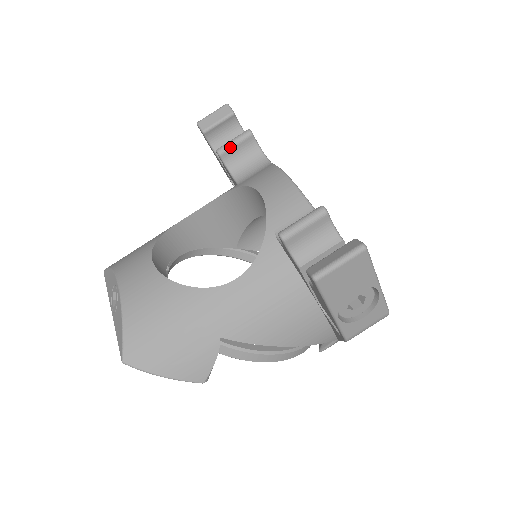
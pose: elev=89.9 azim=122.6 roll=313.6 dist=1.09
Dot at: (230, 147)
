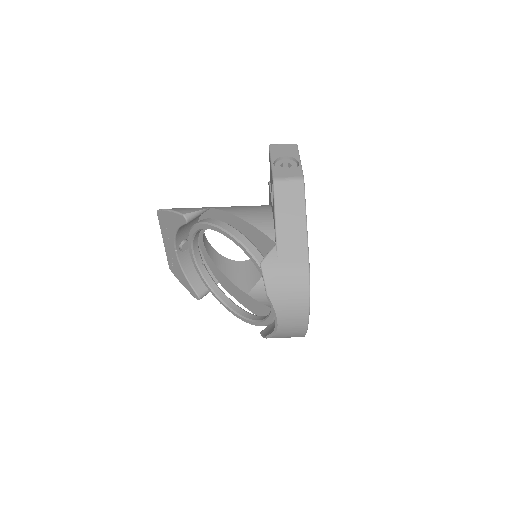
Dot at: occluded
